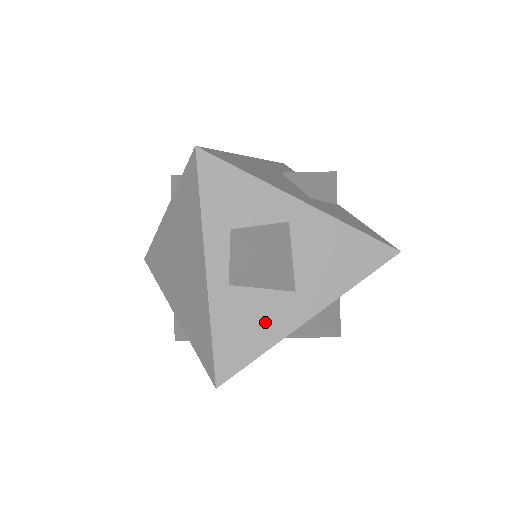
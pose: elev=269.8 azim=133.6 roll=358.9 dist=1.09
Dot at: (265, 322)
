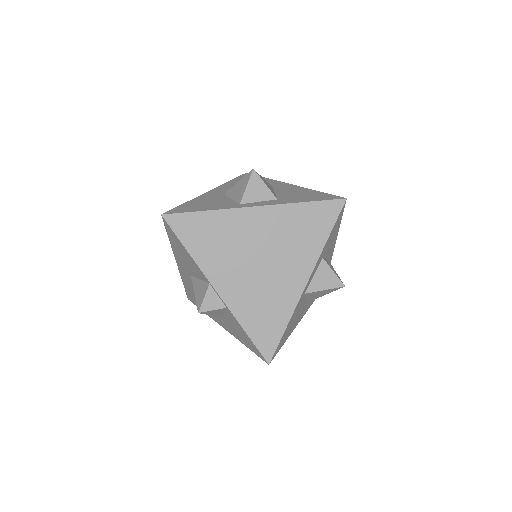
Dot at: (296, 320)
